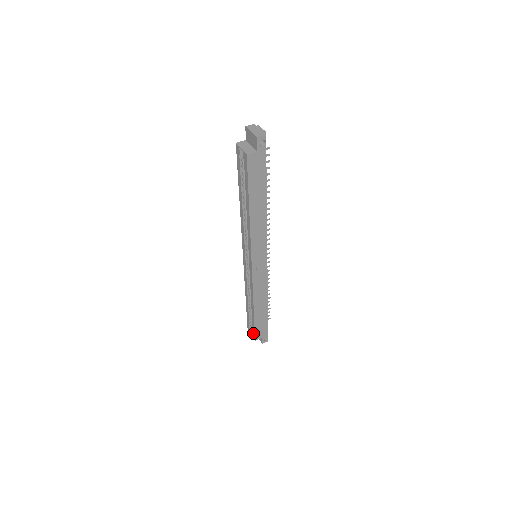
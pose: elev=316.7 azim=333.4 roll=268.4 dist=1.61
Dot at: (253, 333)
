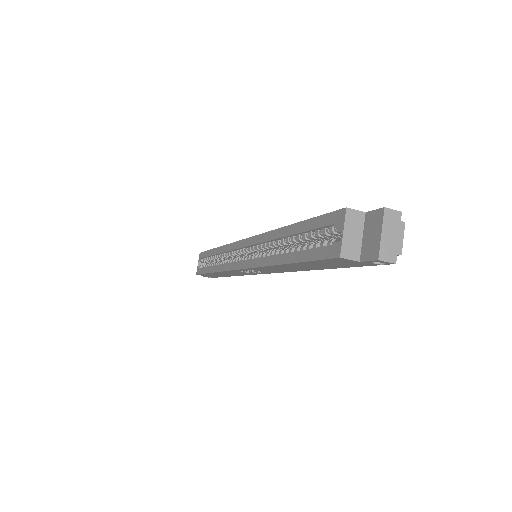
Dot at: (199, 270)
